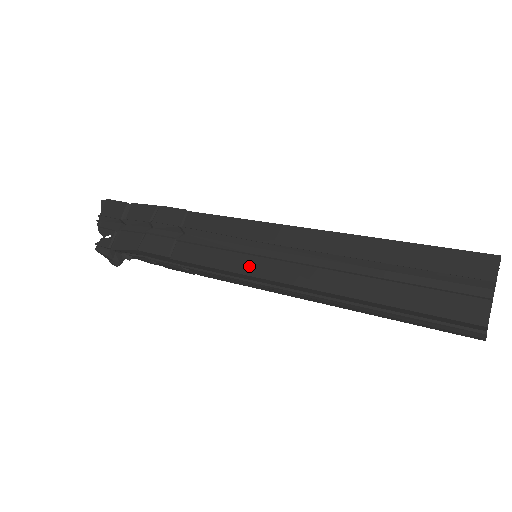
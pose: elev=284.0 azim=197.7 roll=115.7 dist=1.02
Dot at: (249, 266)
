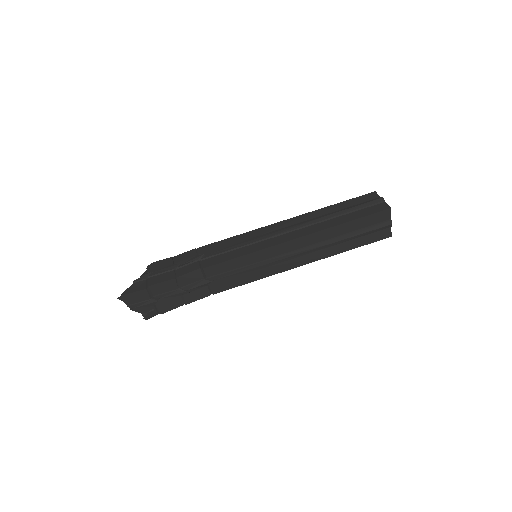
Dot at: (269, 272)
